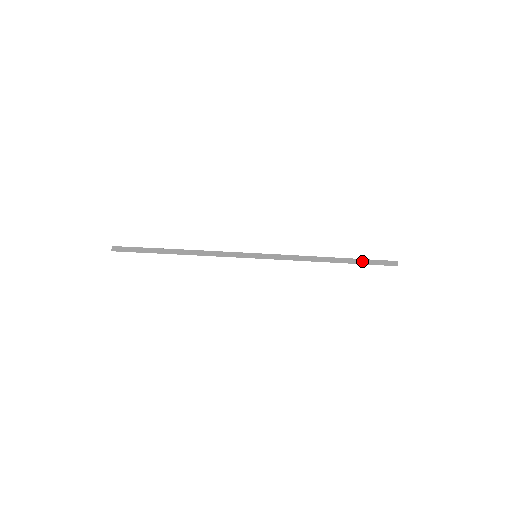
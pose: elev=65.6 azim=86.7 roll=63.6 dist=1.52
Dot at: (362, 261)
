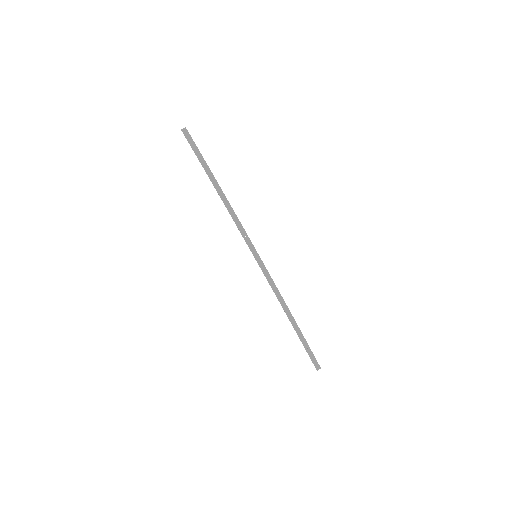
Dot at: (305, 342)
